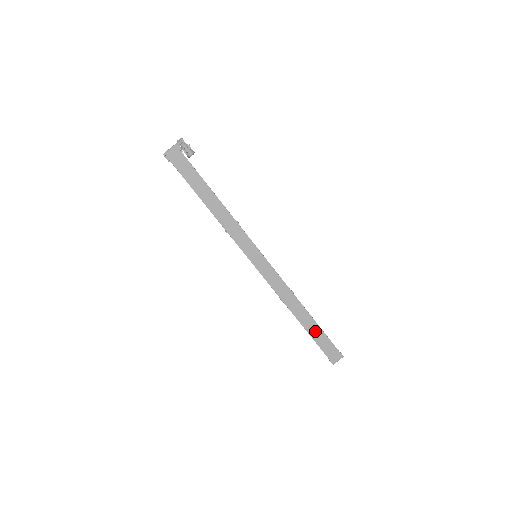
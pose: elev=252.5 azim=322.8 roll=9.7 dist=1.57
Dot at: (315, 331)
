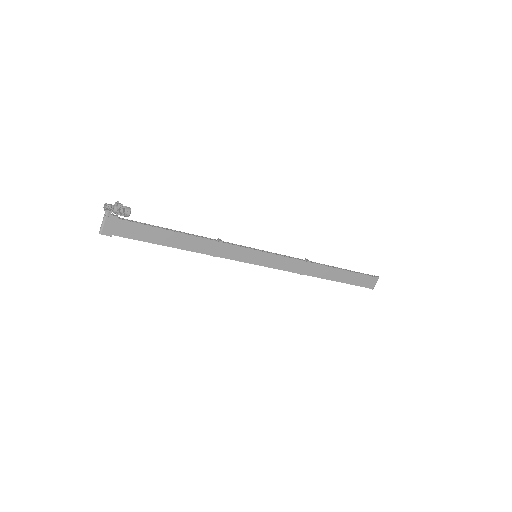
Dot at: (345, 277)
